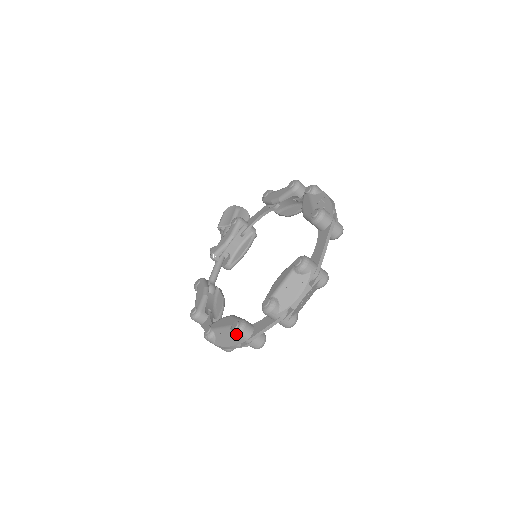
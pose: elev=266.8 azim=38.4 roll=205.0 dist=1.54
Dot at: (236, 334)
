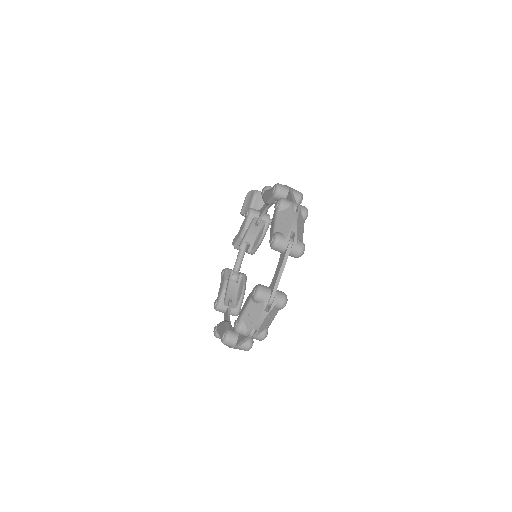
Dot at: (223, 343)
